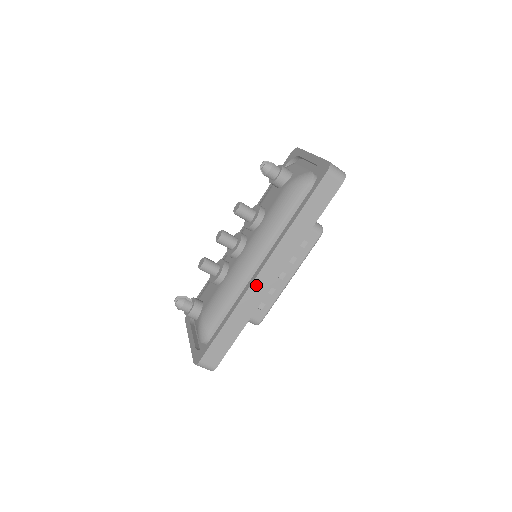
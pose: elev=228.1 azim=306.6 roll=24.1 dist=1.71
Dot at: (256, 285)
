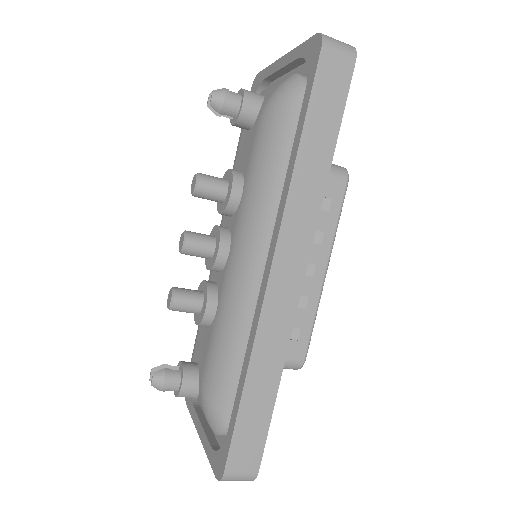
Dot at: (273, 297)
